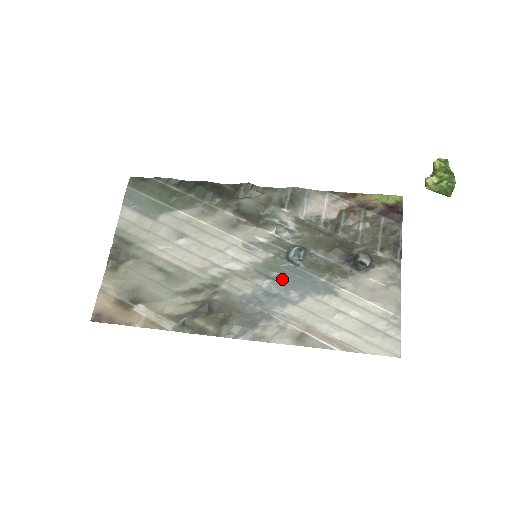
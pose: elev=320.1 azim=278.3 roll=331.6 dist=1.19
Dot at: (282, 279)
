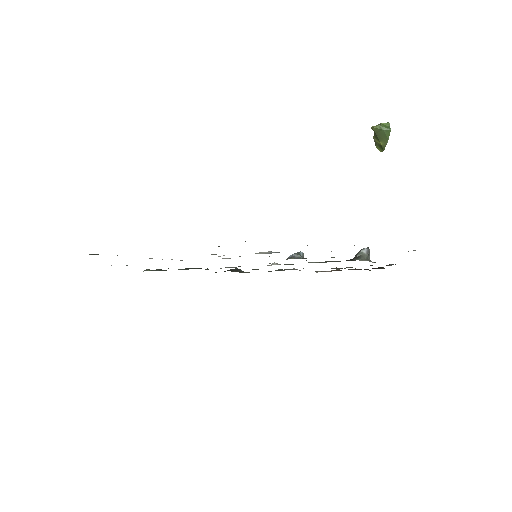
Dot at: occluded
